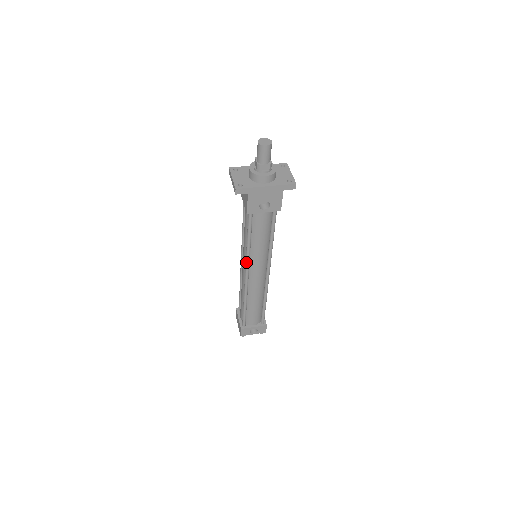
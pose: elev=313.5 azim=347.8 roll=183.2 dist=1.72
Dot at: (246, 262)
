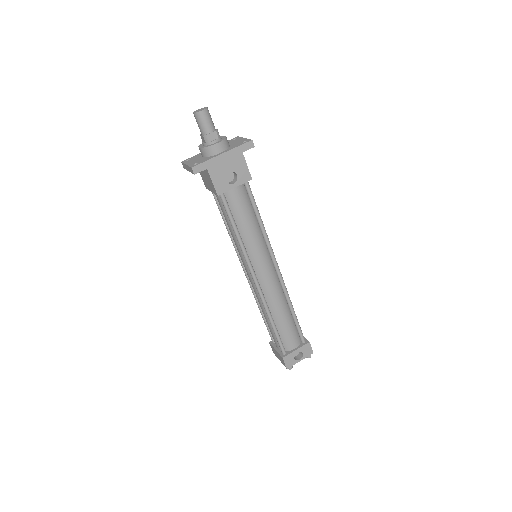
Dot at: (246, 262)
